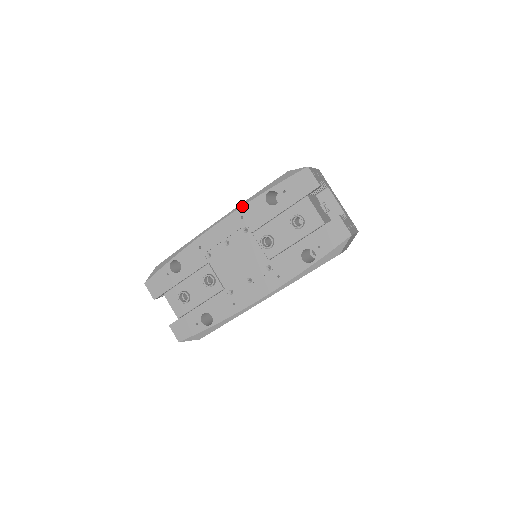
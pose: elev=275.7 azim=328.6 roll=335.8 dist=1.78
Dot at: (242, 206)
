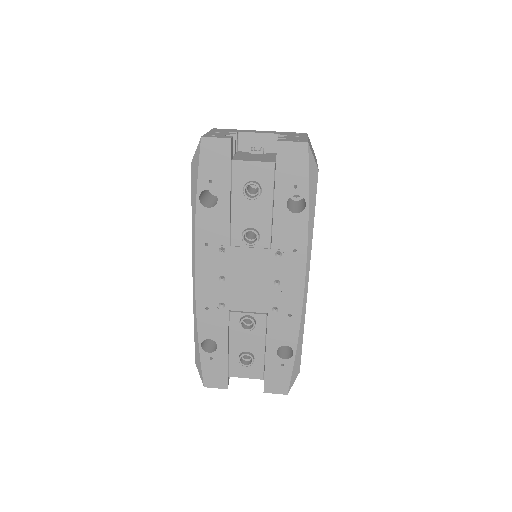
Dot at: (194, 236)
